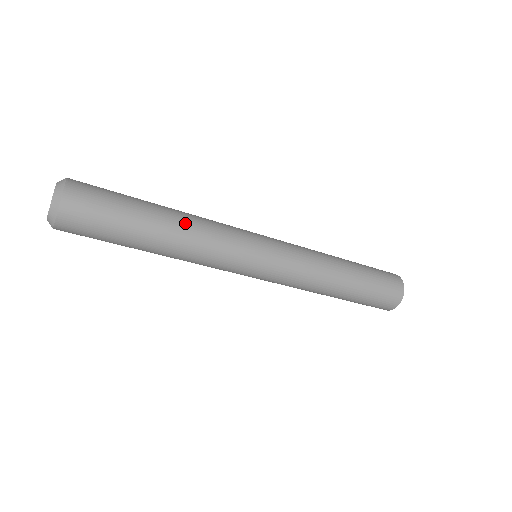
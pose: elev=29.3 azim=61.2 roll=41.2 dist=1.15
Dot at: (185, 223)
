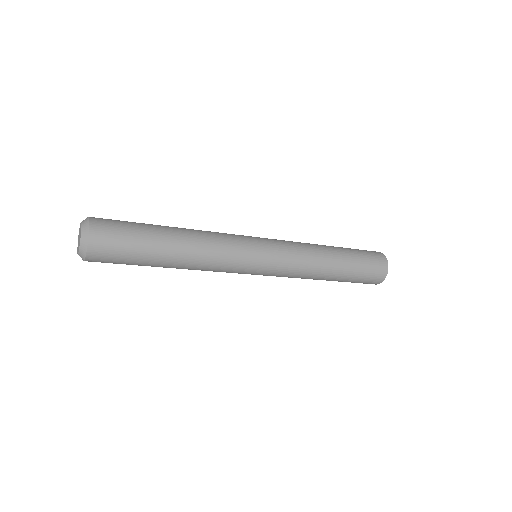
Dot at: (192, 236)
